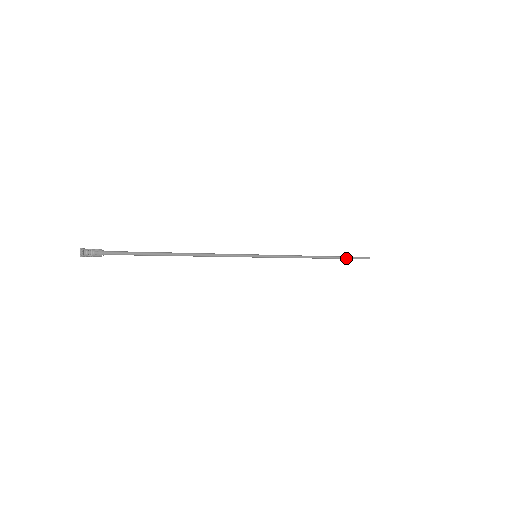
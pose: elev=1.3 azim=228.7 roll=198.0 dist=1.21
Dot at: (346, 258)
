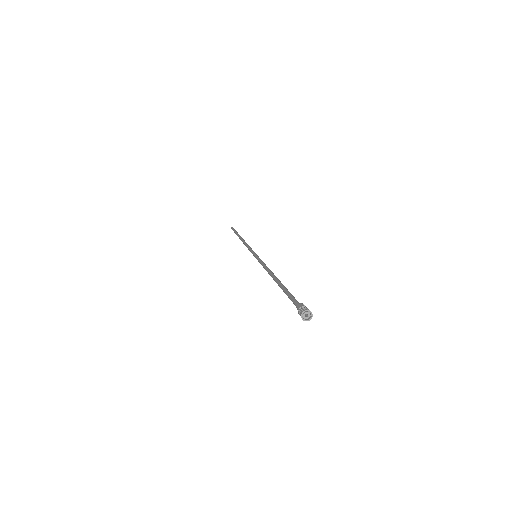
Dot at: occluded
